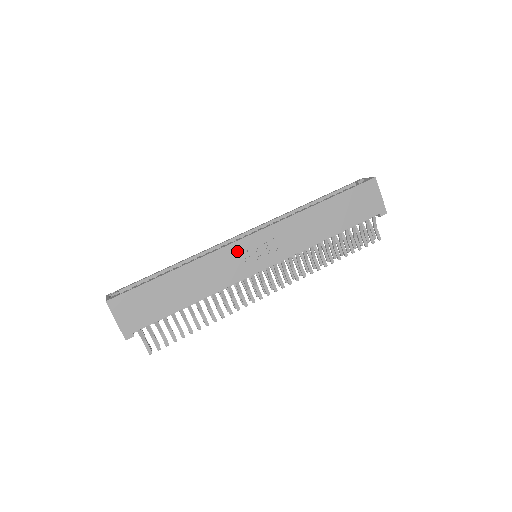
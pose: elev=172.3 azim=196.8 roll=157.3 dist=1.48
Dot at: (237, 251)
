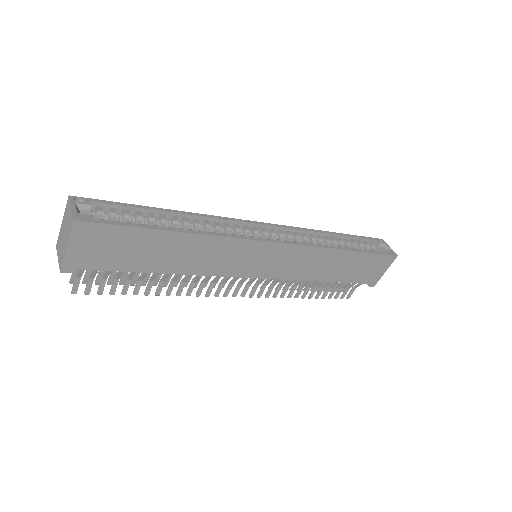
Dot at: (251, 249)
